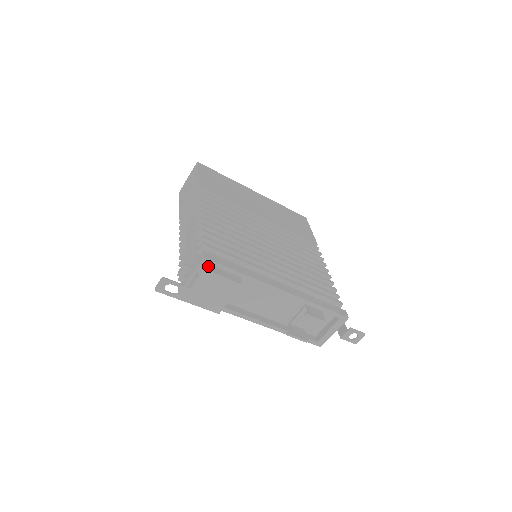
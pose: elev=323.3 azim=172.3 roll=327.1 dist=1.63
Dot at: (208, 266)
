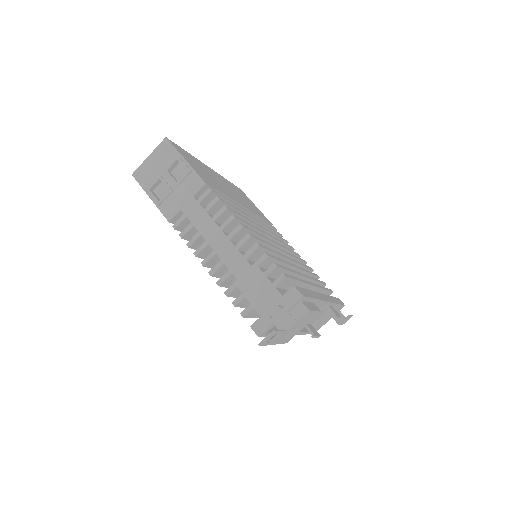
Dot at: (305, 304)
